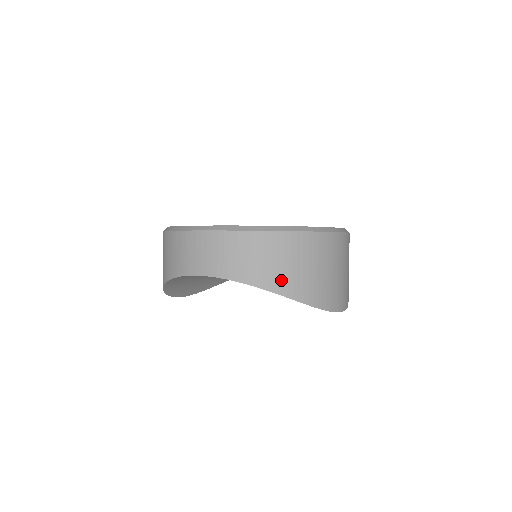
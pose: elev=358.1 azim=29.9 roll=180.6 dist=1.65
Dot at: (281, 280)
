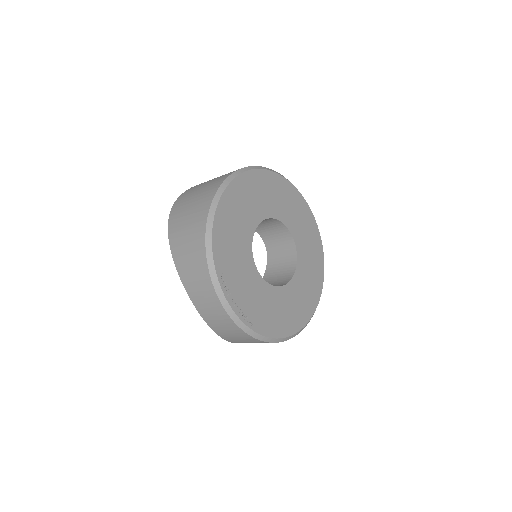
Dot at: occluded
